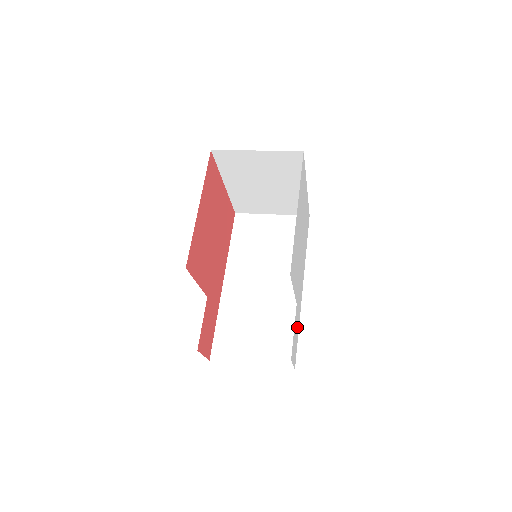
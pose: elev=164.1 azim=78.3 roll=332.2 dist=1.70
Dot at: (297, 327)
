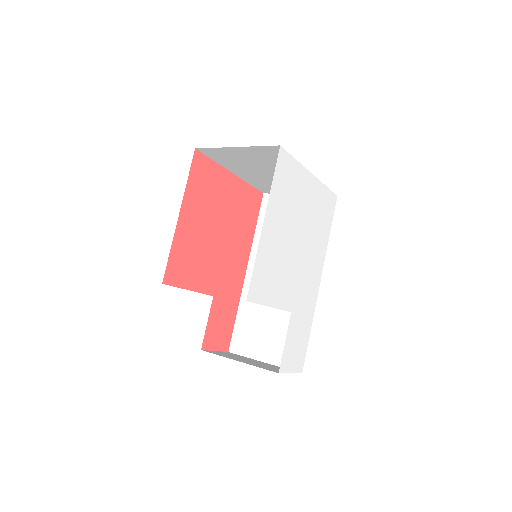
Dot at: (303, 331)
